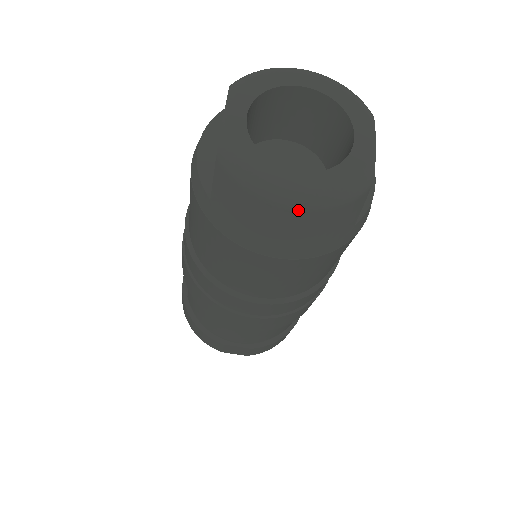
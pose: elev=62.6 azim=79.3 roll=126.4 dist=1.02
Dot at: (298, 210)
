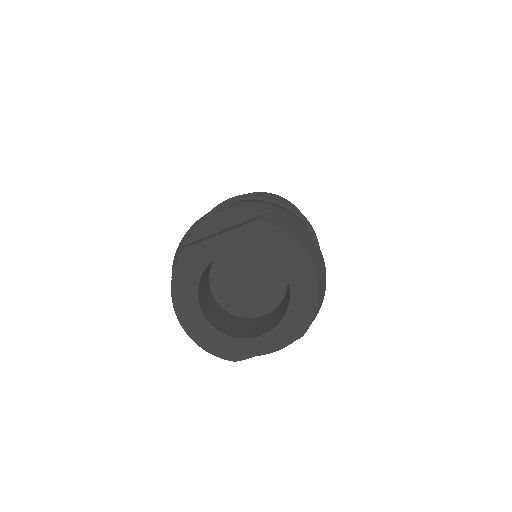
Dot at: (179, 322)
